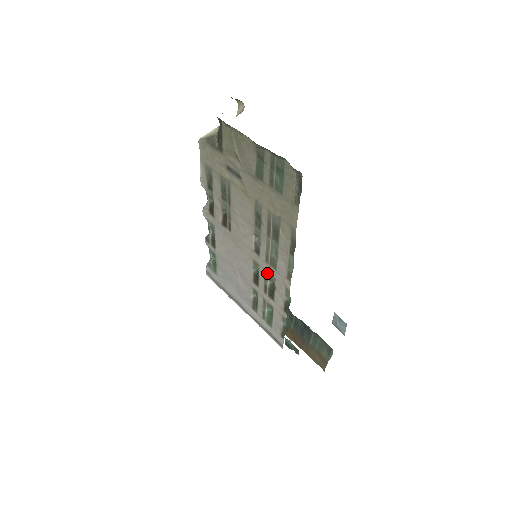
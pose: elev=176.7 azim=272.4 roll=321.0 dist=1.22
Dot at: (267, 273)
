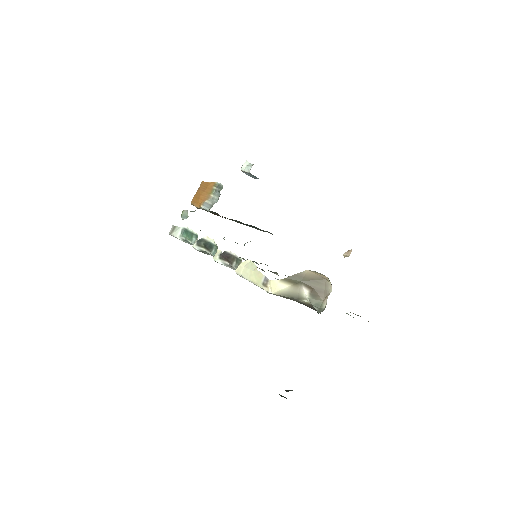
Dot at: occluded
